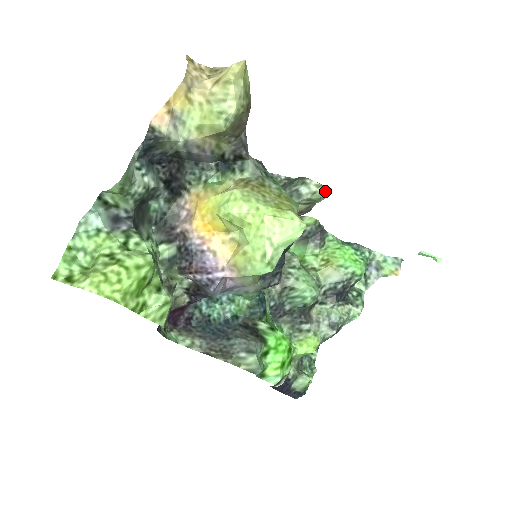
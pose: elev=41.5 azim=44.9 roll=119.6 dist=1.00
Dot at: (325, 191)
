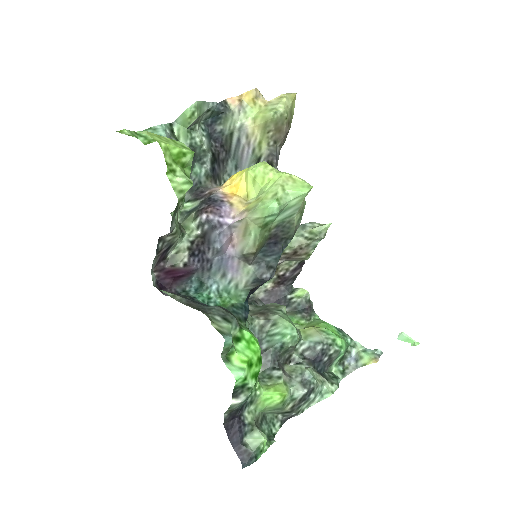
Dot at: (326, 225)
